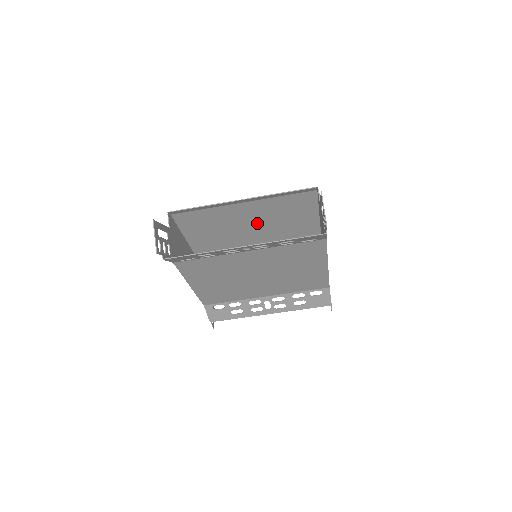
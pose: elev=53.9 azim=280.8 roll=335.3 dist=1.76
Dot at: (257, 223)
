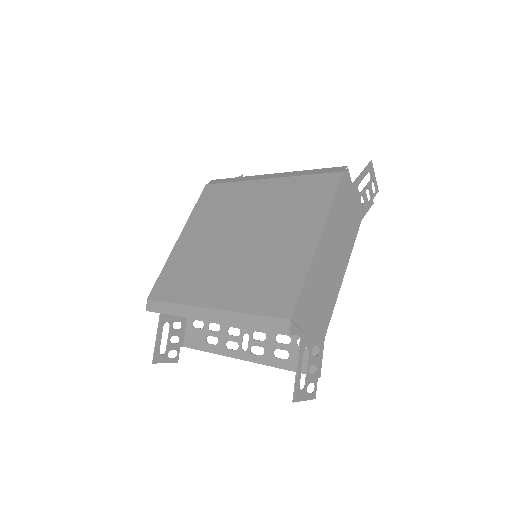
Dot at: (236, 264)
